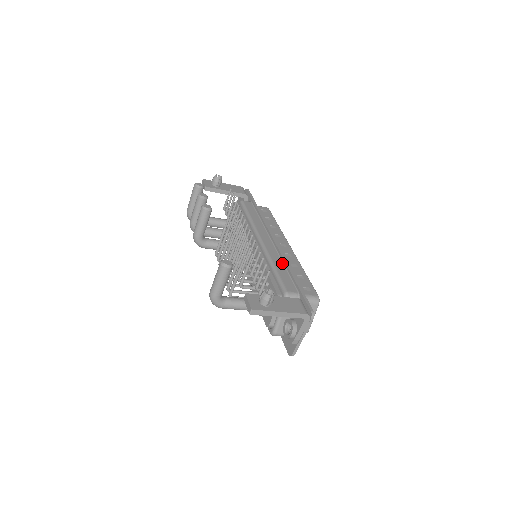
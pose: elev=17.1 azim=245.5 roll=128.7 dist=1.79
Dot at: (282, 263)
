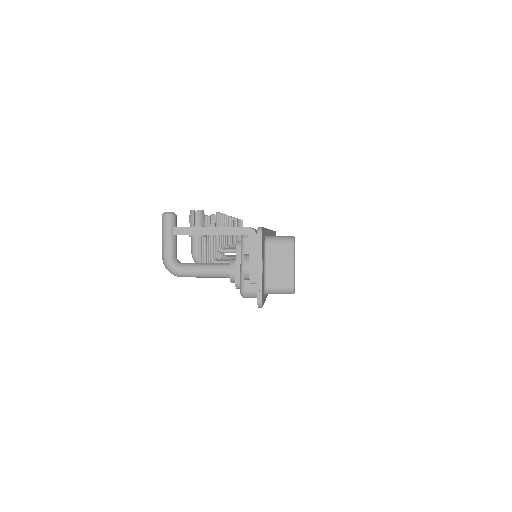
Dot at: occluded
